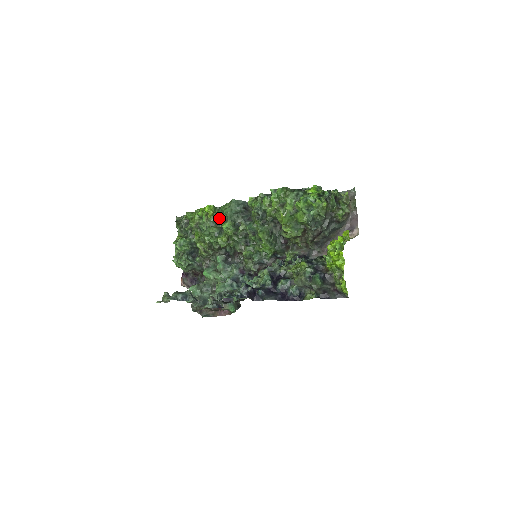
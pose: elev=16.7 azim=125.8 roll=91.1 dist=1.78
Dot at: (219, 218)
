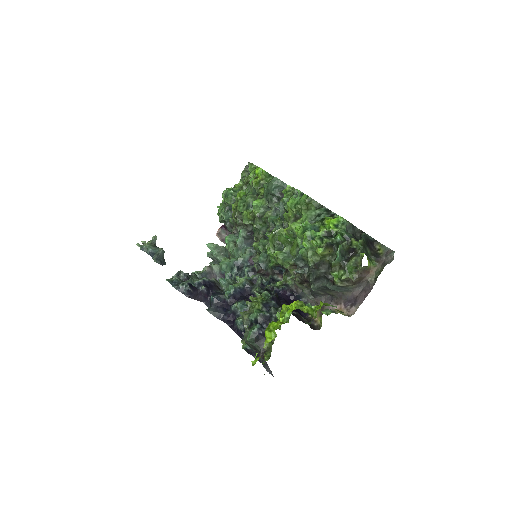
Dot at: (261, 189)
